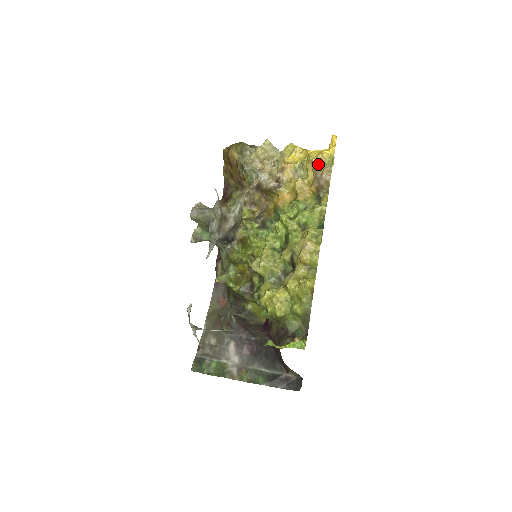
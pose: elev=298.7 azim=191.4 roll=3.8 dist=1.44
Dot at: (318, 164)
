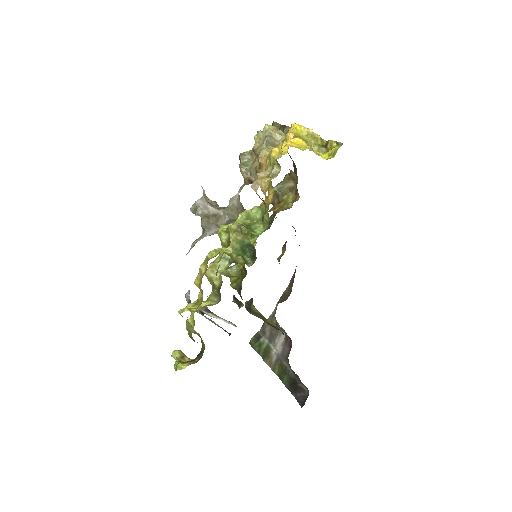
Dot at: (266, 165)
